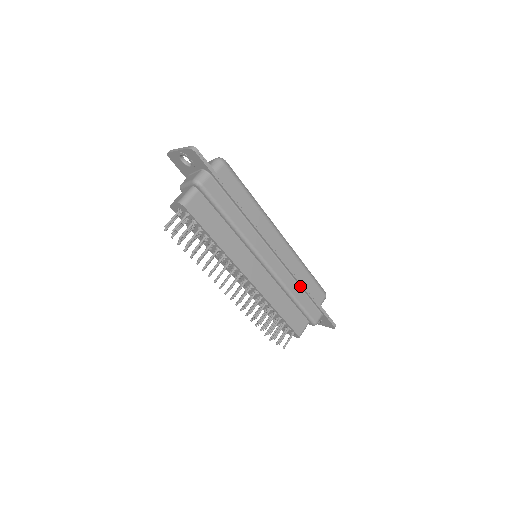
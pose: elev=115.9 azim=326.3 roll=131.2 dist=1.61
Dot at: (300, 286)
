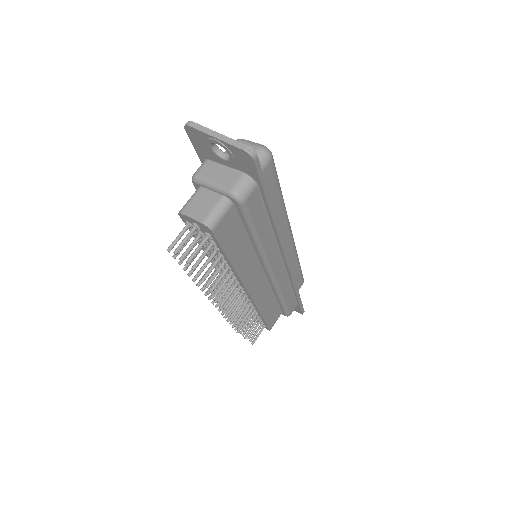
Dot at: (291, 286)
